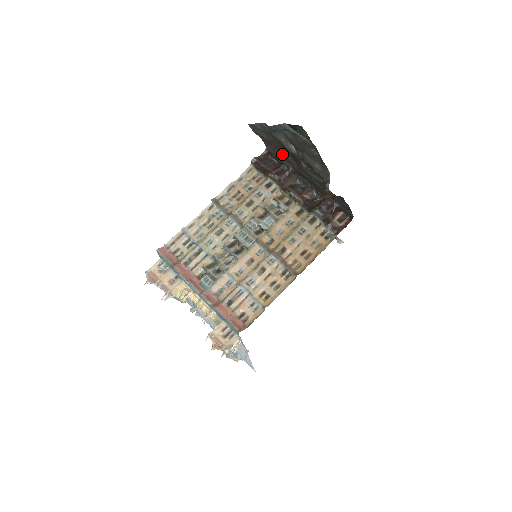
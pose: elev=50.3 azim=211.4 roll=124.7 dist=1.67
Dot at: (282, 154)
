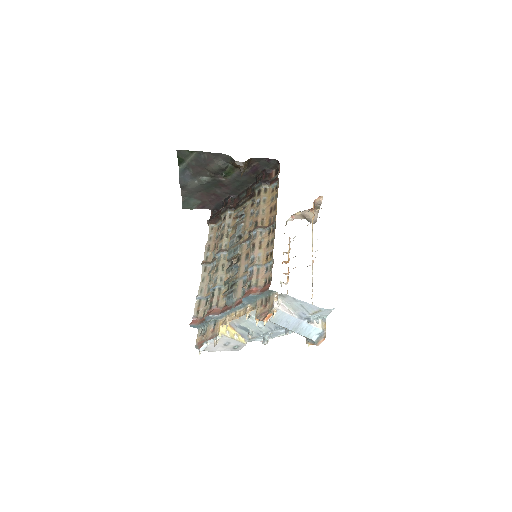
Dot at: (216, 197)
